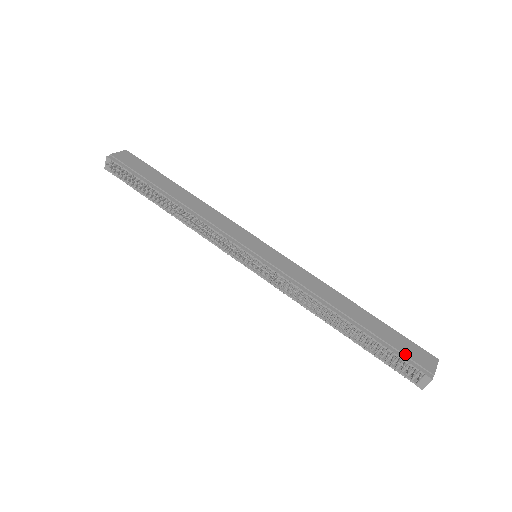
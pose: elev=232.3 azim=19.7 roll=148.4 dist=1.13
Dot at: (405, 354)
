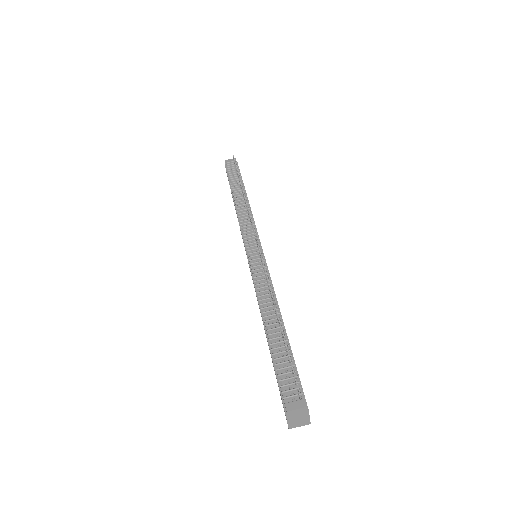
Dot at: occluded
